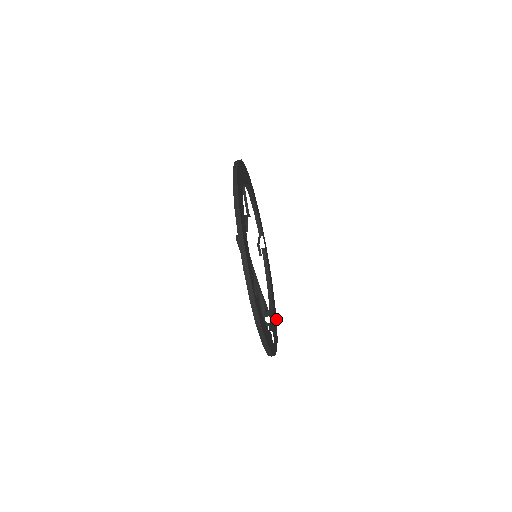
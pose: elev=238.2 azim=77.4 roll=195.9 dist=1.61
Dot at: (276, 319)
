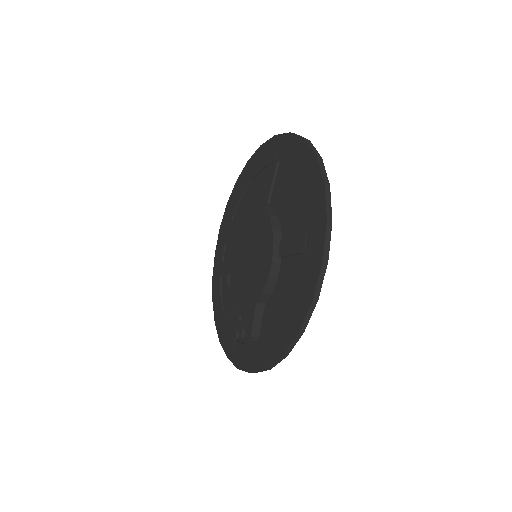
Dot at: occluded
